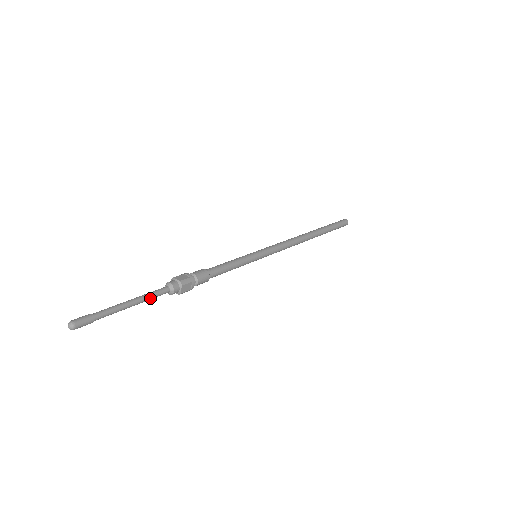
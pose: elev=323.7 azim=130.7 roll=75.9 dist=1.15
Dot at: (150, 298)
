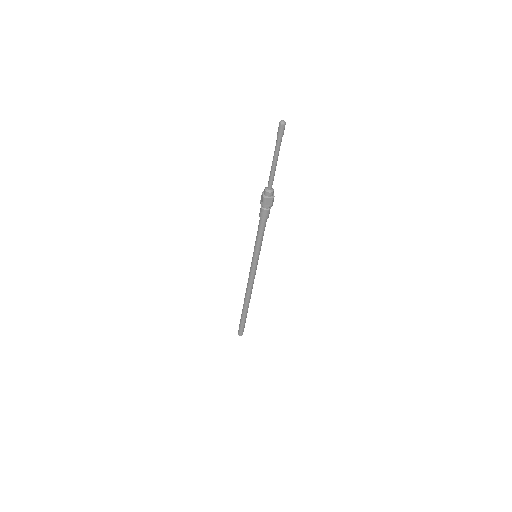
Dot at: (274, 174)
